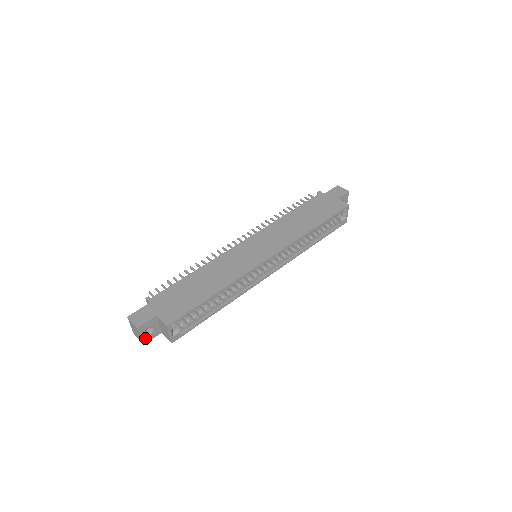
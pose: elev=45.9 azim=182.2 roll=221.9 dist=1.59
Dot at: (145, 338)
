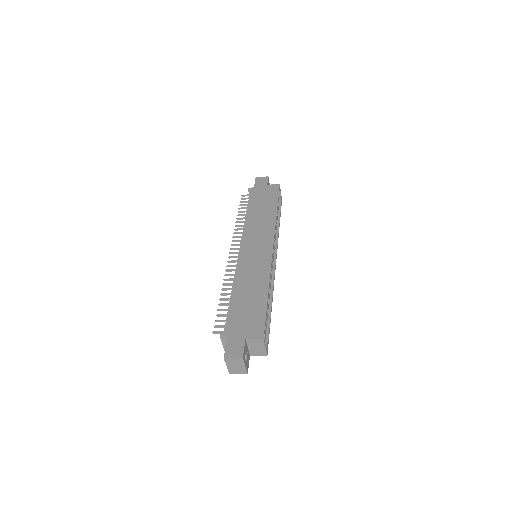
Dot at: (246, 366)
